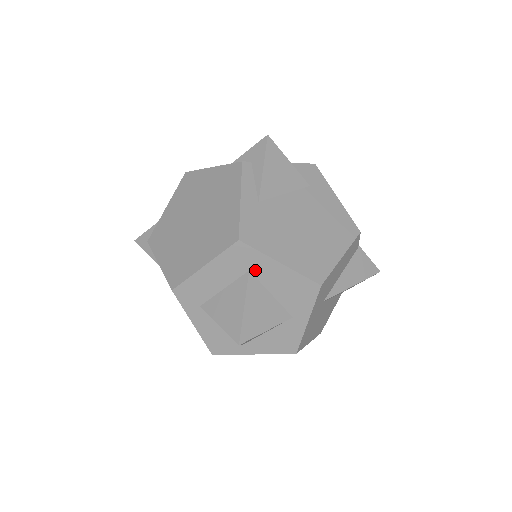
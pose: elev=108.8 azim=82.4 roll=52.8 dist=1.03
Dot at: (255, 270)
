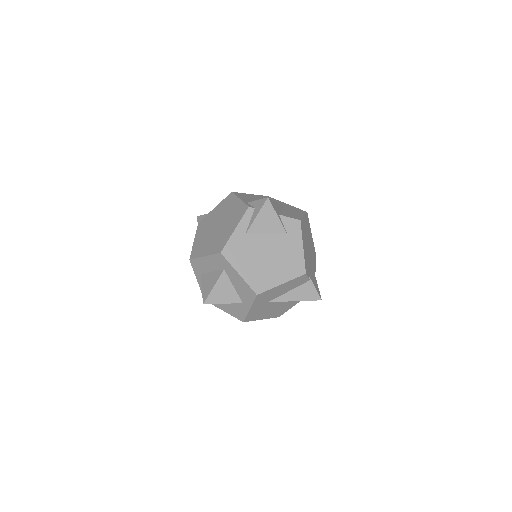
Dot at: (227, 271)
